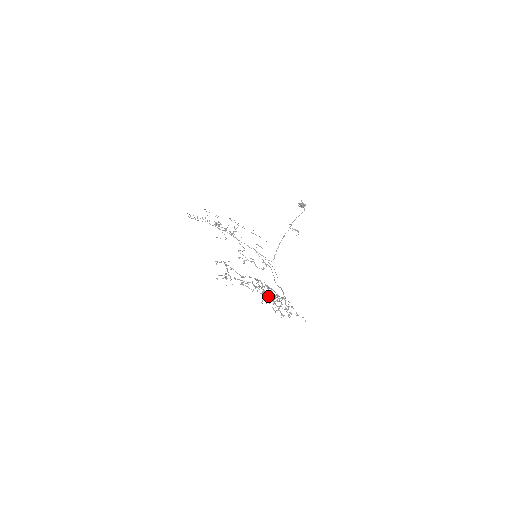
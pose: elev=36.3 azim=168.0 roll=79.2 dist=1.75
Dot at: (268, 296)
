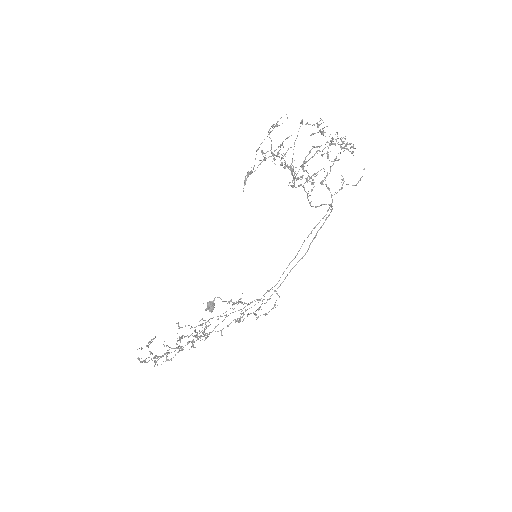
Dot at: (319, 121)
